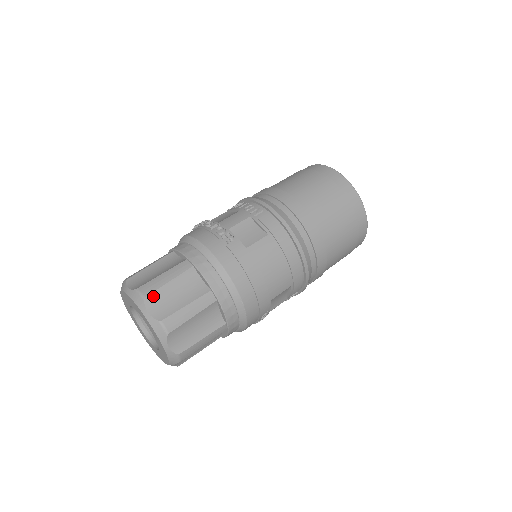
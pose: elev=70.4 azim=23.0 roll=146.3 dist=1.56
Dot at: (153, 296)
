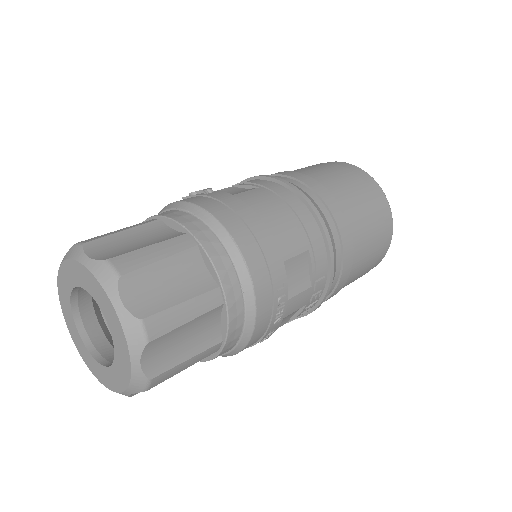
Dot at: (98, 242)
